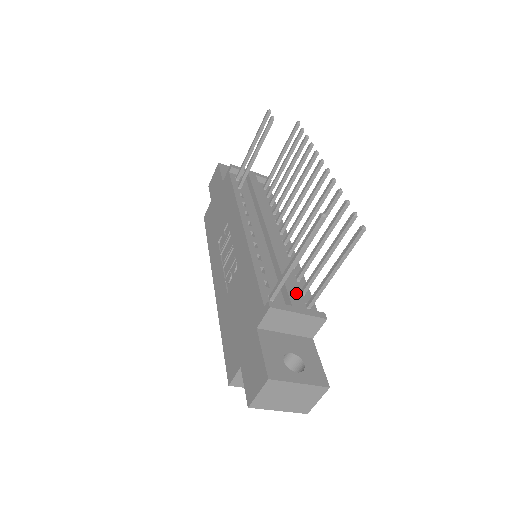
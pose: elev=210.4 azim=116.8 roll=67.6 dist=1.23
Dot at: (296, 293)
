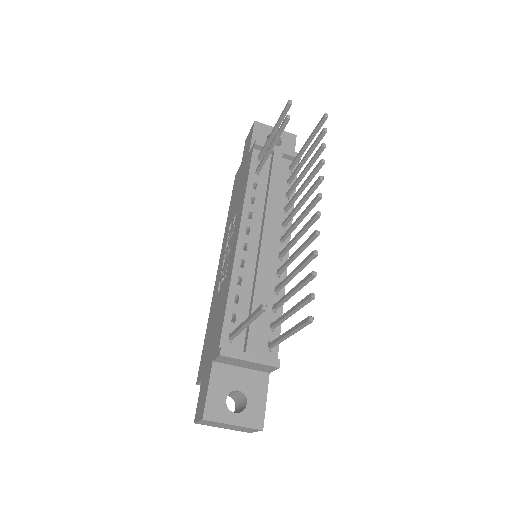
Dot at: (258, 335)
